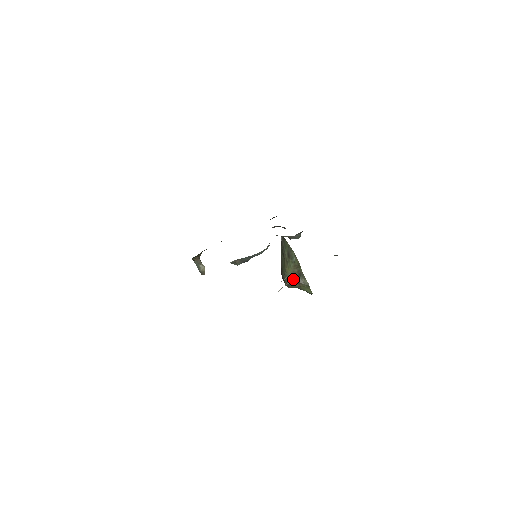
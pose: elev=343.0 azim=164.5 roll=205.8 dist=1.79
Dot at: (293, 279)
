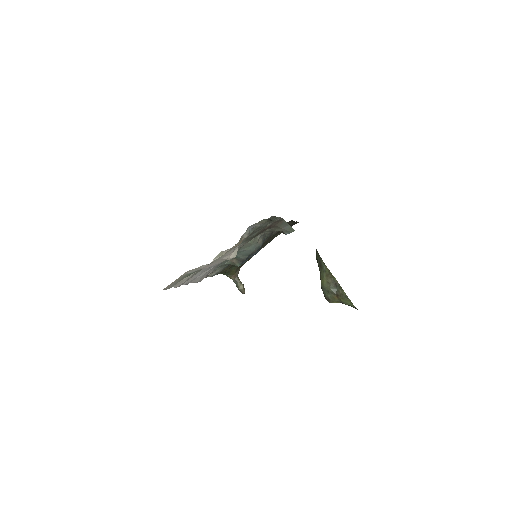
Dot at: (330, 291)
